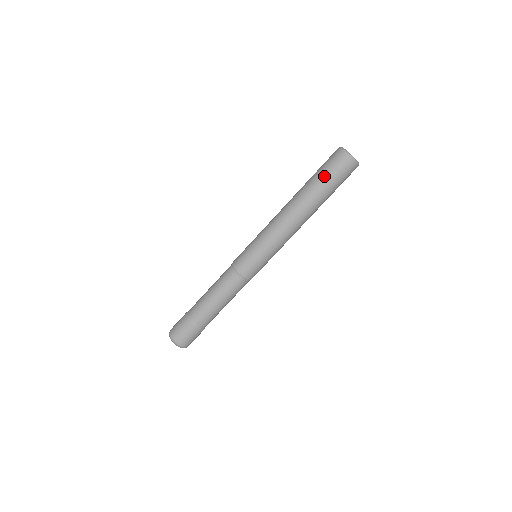
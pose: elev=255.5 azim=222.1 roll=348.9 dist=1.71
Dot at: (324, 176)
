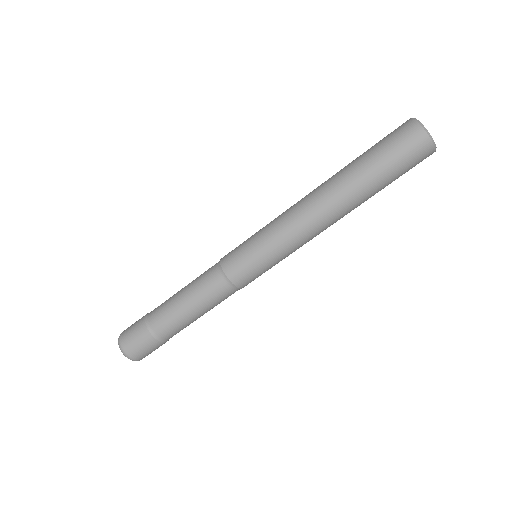
Dot at: (371, 148)
